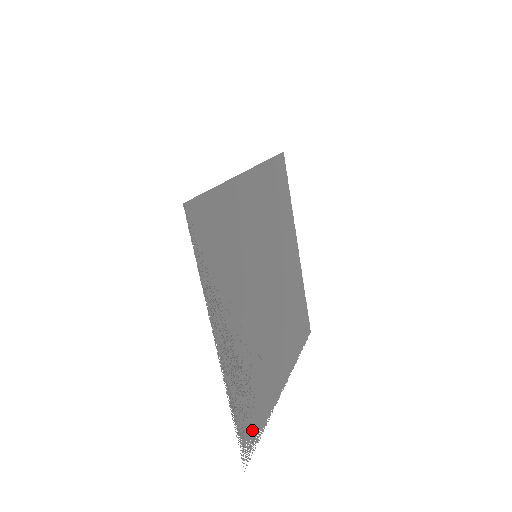
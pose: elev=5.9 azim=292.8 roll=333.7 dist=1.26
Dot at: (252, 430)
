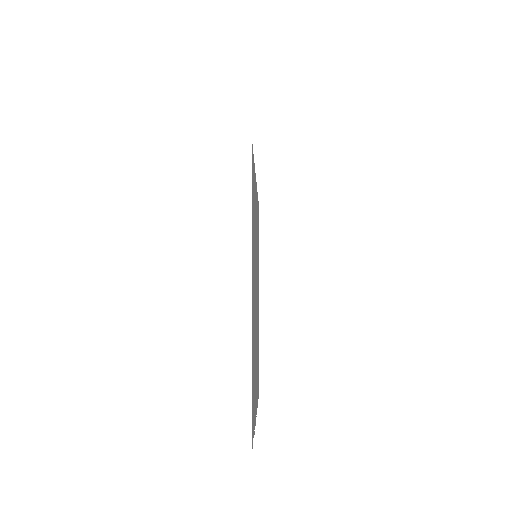
Dot at: occluded
